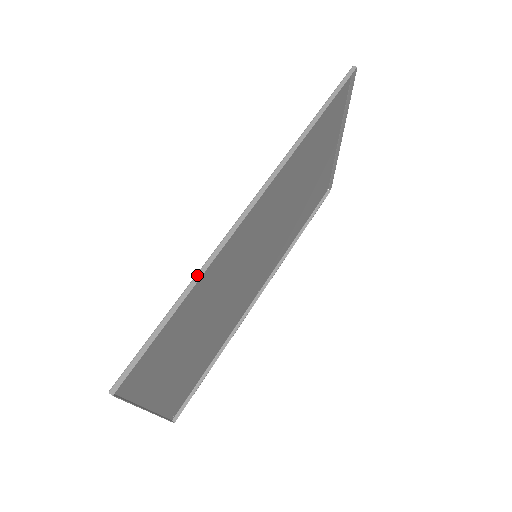
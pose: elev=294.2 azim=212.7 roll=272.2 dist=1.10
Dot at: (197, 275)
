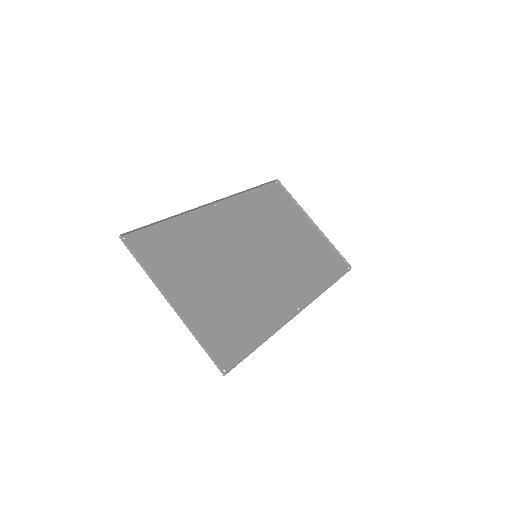
Dot at: (178, 215)
